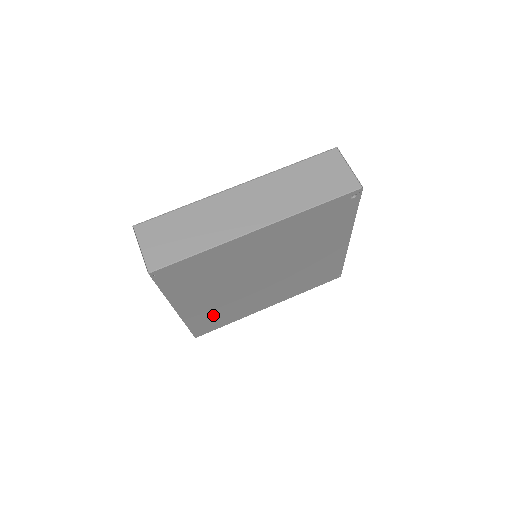
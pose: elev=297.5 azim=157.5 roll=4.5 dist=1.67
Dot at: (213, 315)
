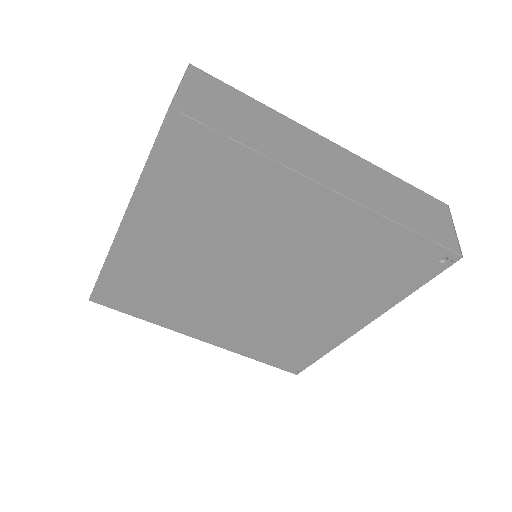
Dot at: (144, 283)
